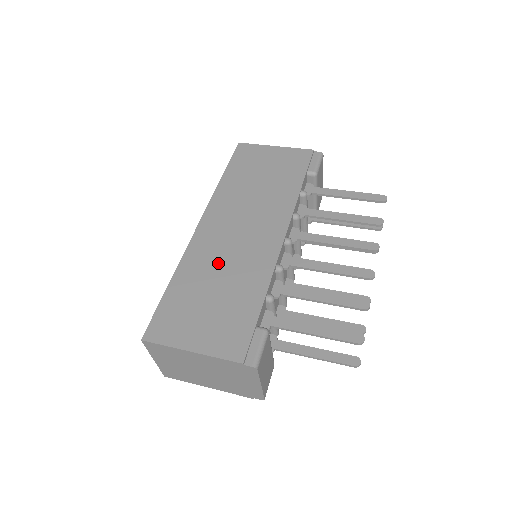
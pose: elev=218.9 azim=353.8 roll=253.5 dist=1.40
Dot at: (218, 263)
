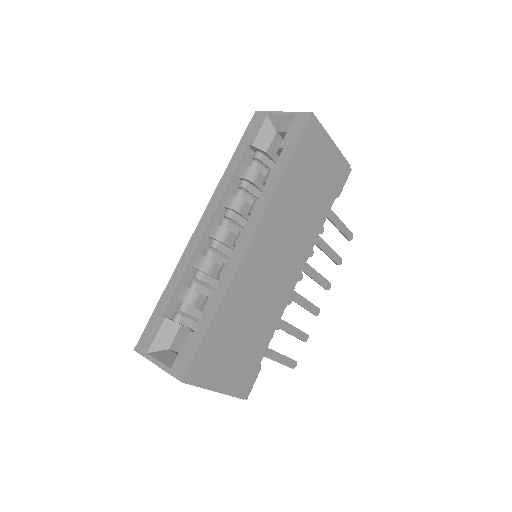
Dot at: (254, 298)
